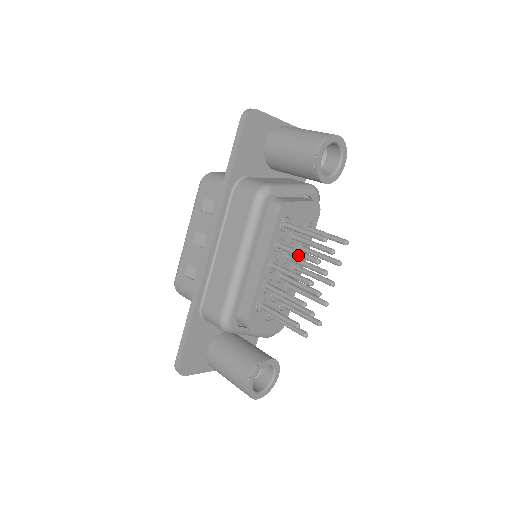
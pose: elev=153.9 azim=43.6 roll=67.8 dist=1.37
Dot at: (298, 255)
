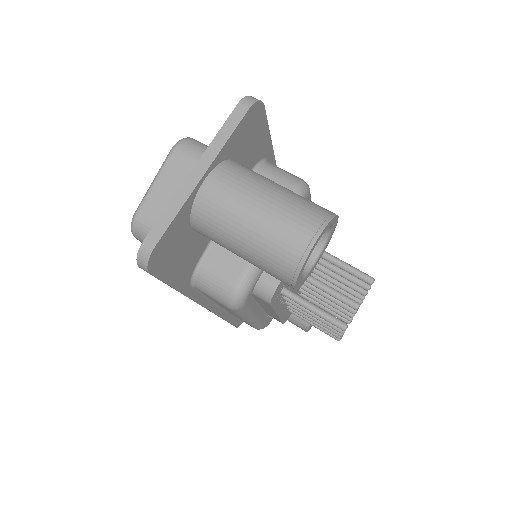
Dot at: occluded
